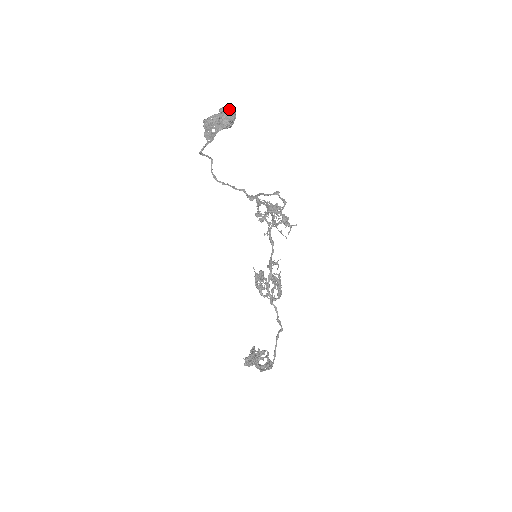
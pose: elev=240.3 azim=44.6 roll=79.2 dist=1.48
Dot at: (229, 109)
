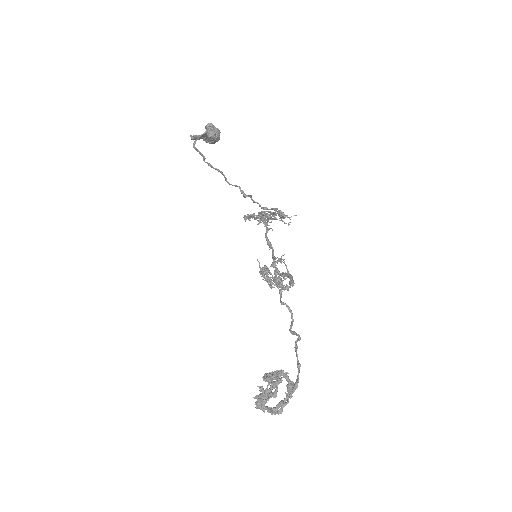
Dot at: (215, 127)
